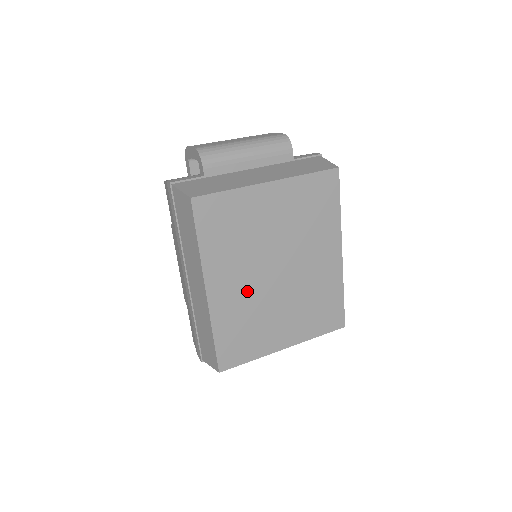
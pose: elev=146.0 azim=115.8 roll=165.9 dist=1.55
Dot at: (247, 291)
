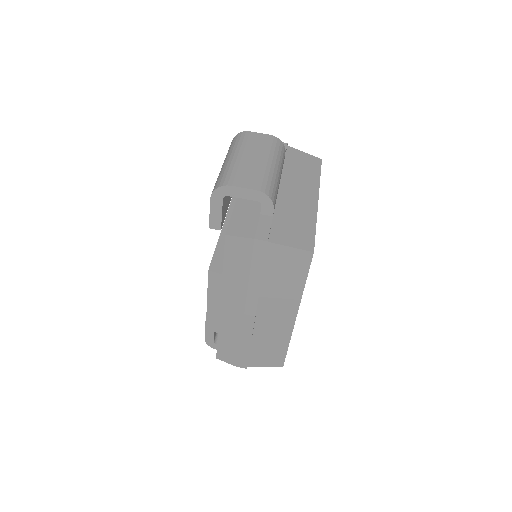
Dot at: occluded
